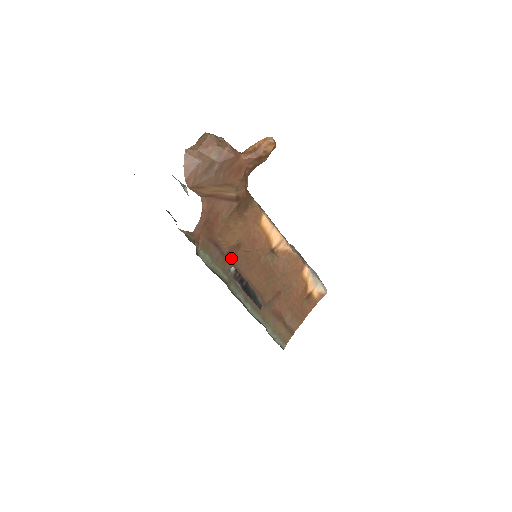
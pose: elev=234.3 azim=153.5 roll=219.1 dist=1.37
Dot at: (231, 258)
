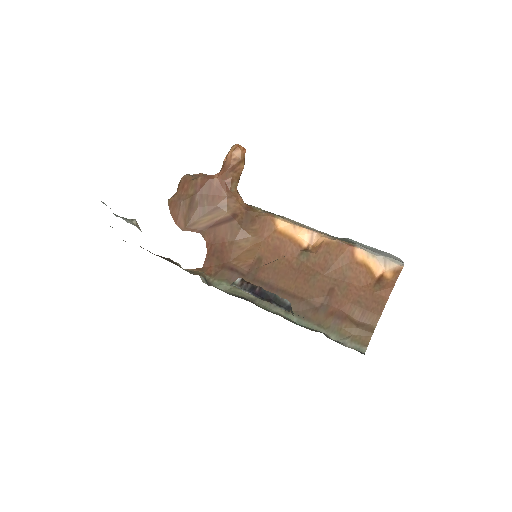
Dot at: (254, 276)
